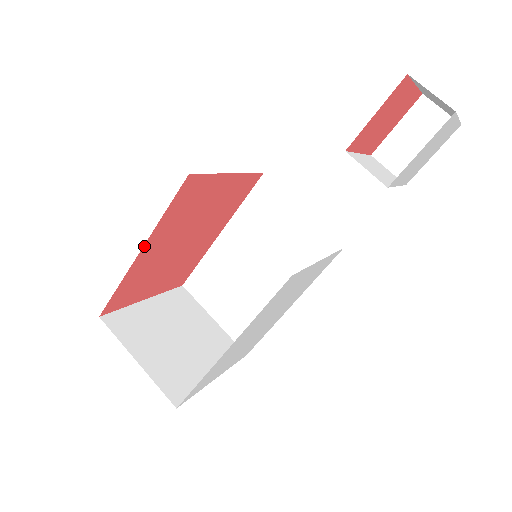
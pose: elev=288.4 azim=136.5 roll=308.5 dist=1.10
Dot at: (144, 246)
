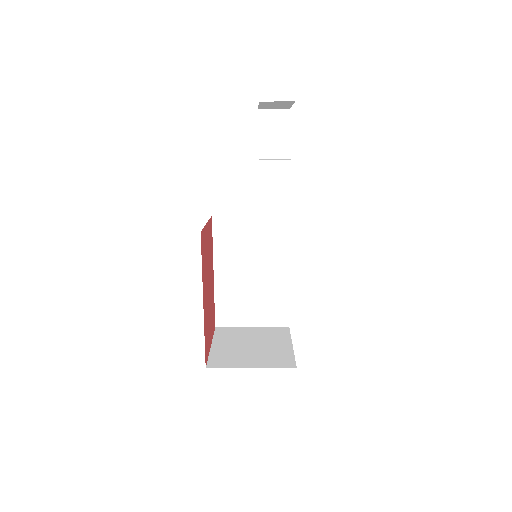
Dot at: (203, 297)
